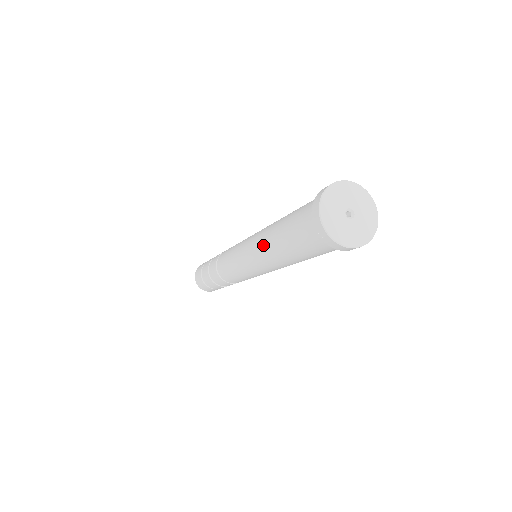
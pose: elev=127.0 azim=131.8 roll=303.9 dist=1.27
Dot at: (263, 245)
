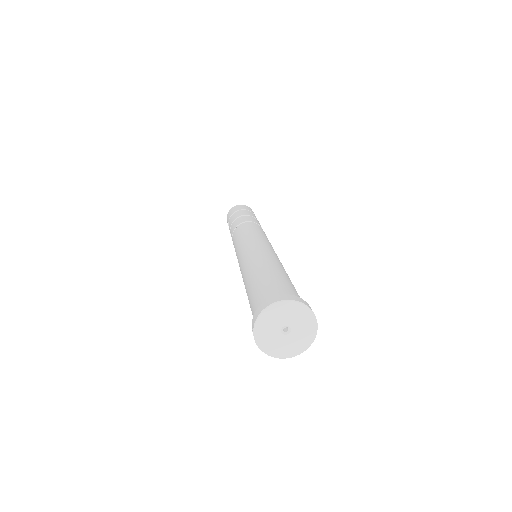
Dot at: (245, 272)
